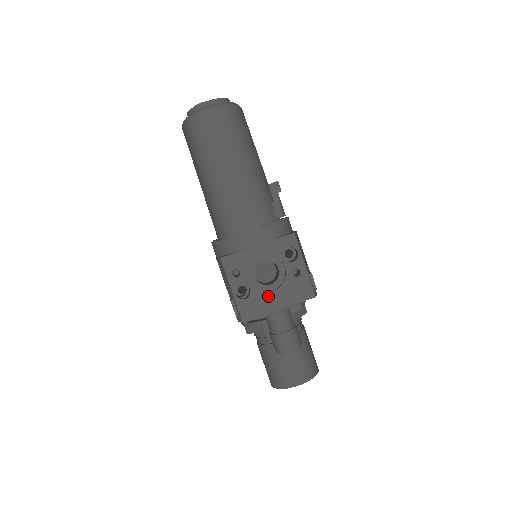
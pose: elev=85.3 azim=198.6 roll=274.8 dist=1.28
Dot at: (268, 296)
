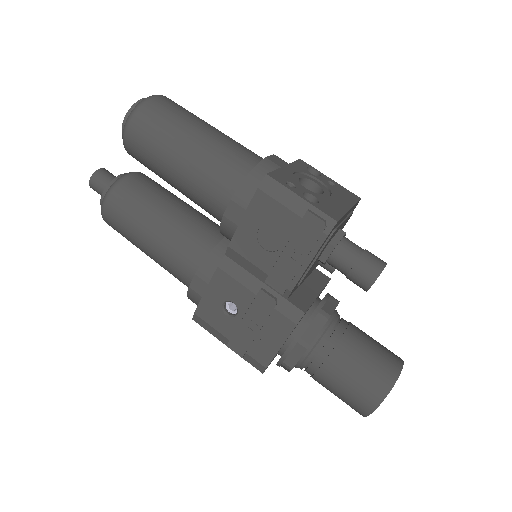
Dot at: (331, 200)
